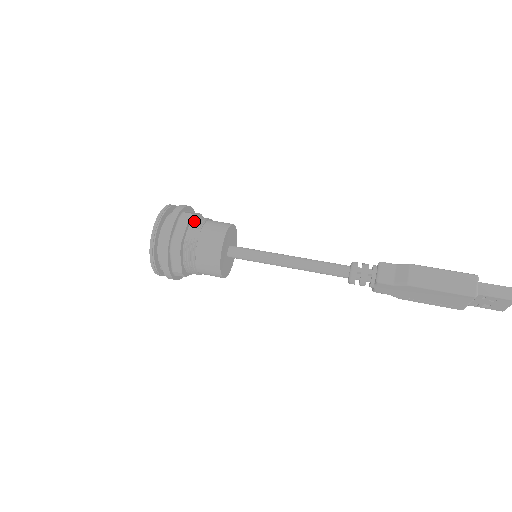
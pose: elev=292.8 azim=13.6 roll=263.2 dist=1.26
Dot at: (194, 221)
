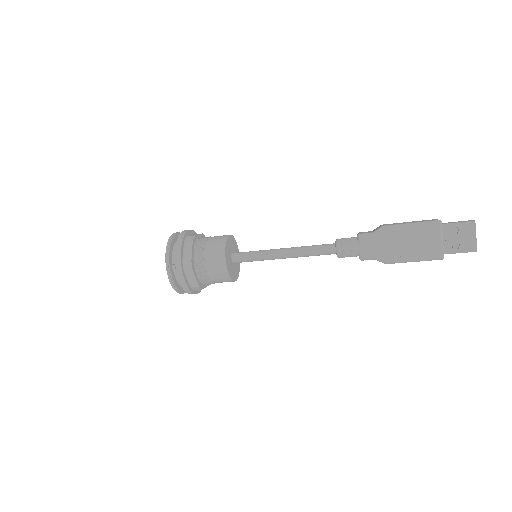
Dot at: occluded
